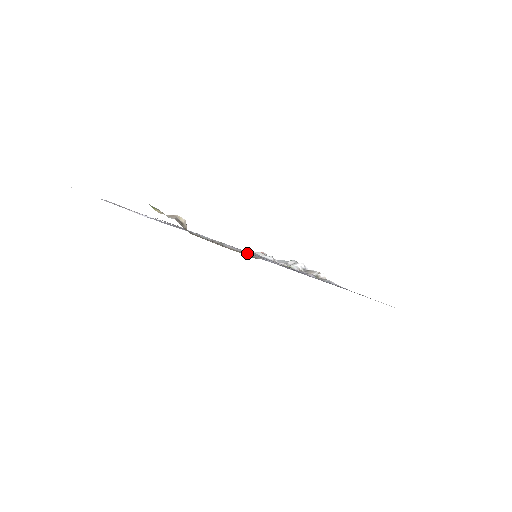
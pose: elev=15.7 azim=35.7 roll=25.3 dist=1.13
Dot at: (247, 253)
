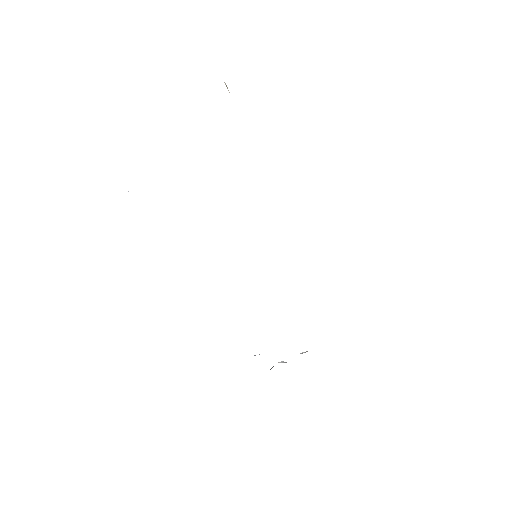
Dot at: occluded
